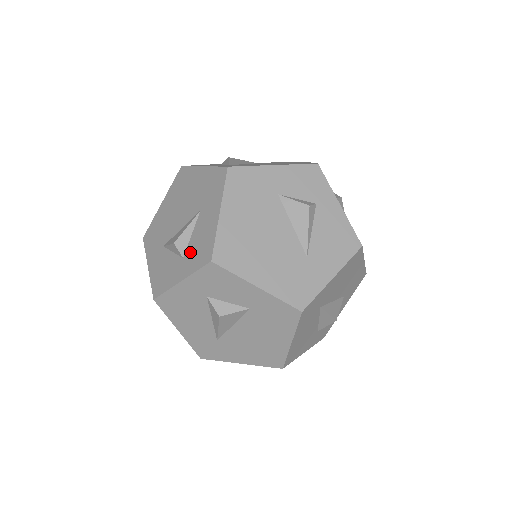
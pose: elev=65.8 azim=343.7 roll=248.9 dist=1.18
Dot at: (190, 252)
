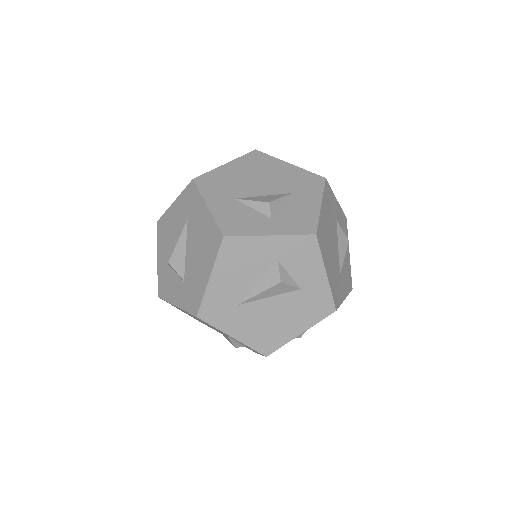
Dot at: (283, 218)
